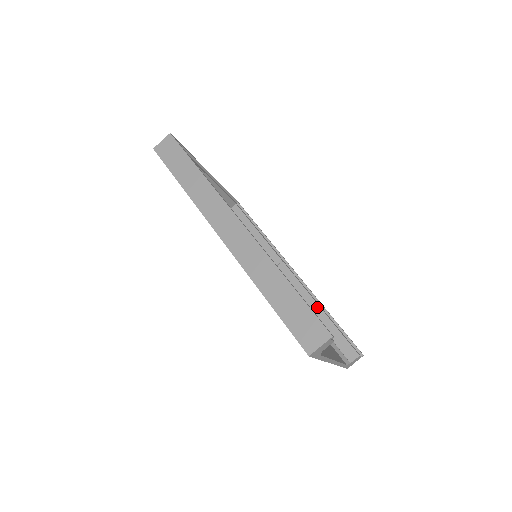
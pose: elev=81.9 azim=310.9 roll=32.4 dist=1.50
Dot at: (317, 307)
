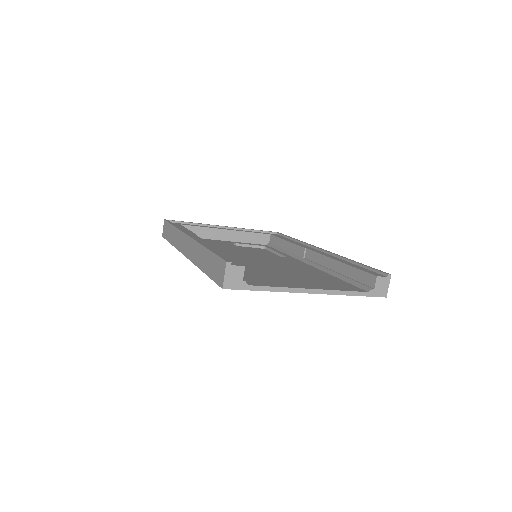
Dot at: (336, 263)
